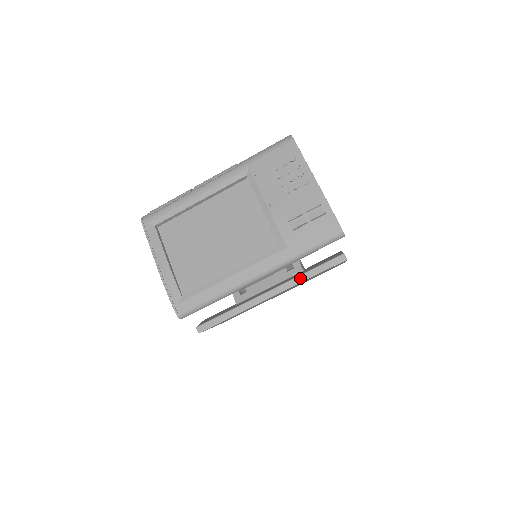
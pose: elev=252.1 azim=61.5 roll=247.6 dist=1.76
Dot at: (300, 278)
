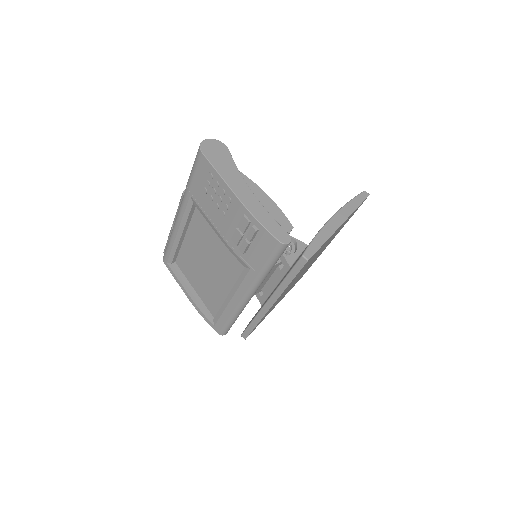
Dot at: (282, 286)
